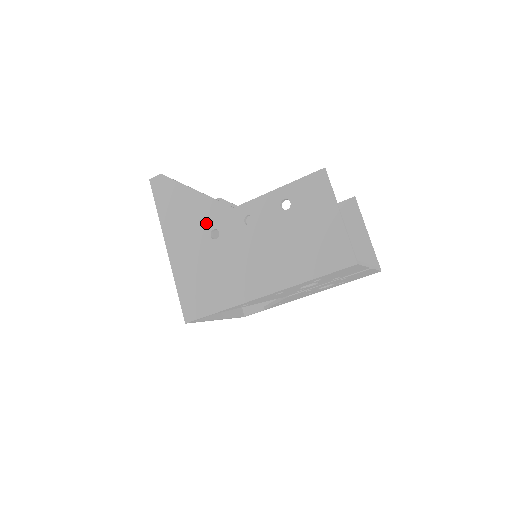
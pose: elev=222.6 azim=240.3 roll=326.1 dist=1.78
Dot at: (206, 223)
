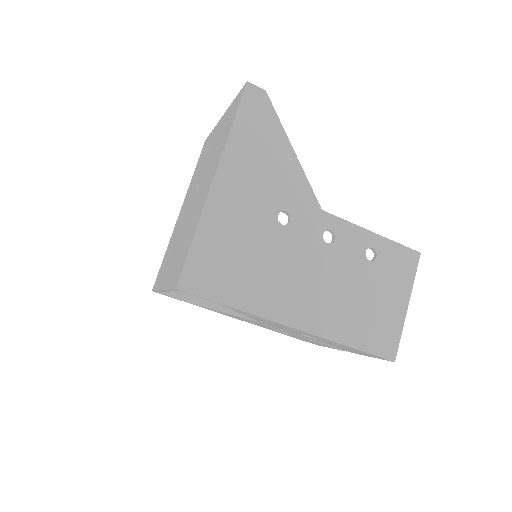
Dot at: (282, 197)
